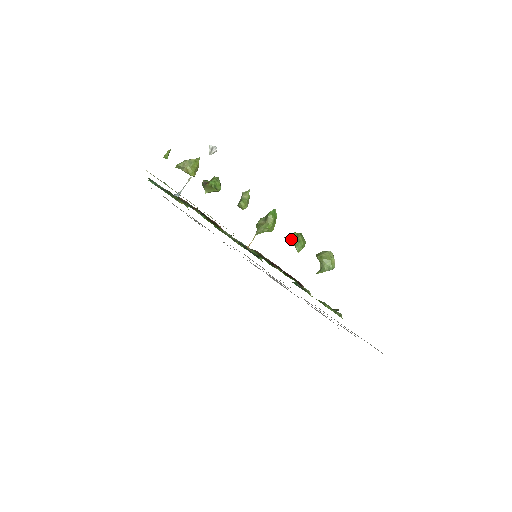
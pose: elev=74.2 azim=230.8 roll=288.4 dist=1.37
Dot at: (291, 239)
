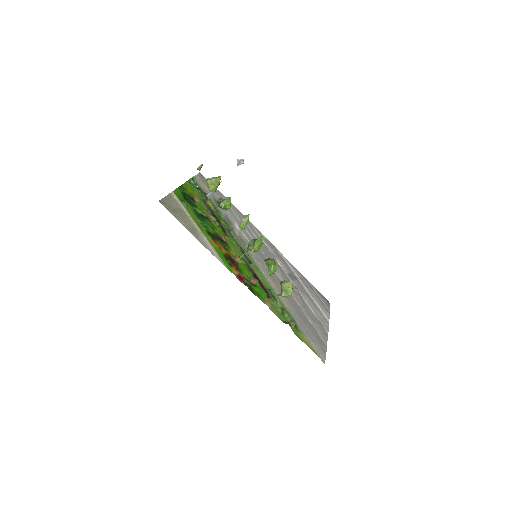
Dot at: (267, 264)
